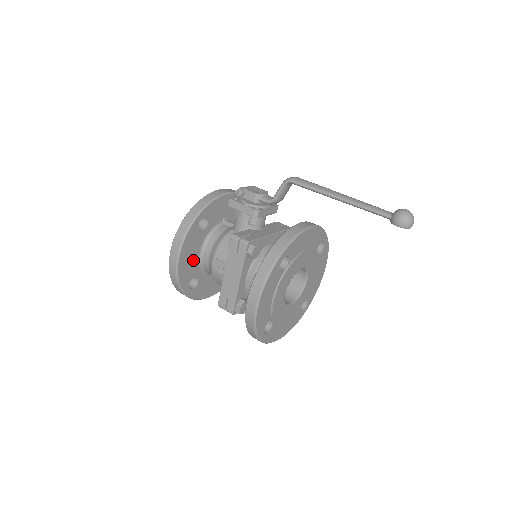
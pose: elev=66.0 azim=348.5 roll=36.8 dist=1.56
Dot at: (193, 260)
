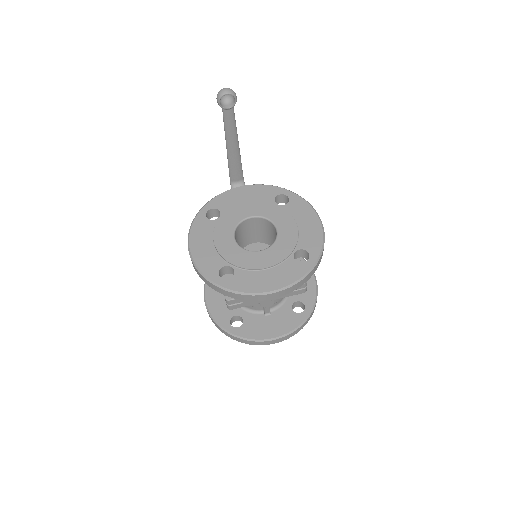
Dot at: occluded
